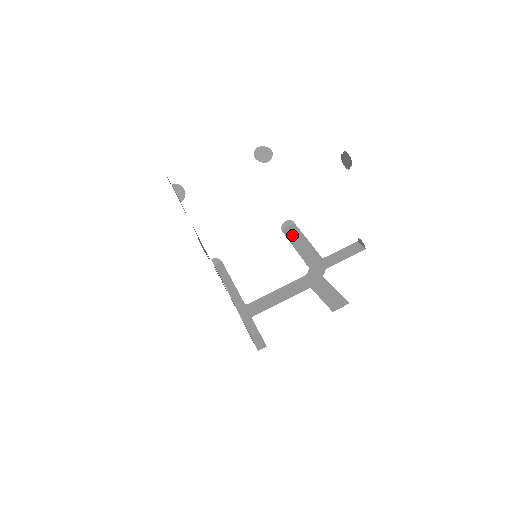
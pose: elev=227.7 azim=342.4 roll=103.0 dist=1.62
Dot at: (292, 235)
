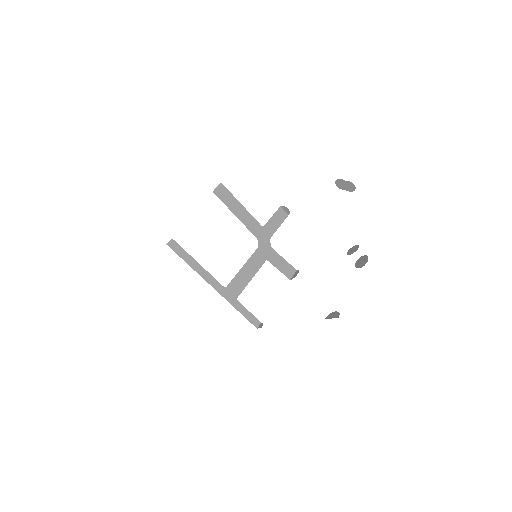
Dot at: (226, 199)
